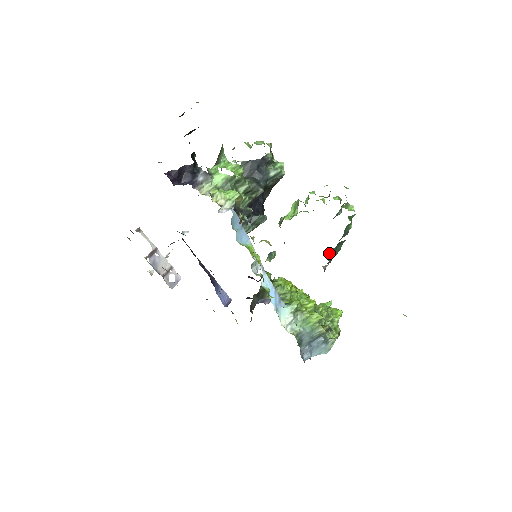
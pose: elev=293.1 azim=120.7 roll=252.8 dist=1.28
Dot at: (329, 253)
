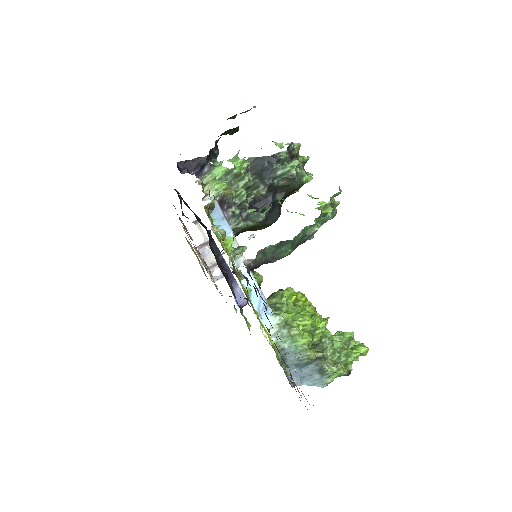
Dot at: (263, 249)
